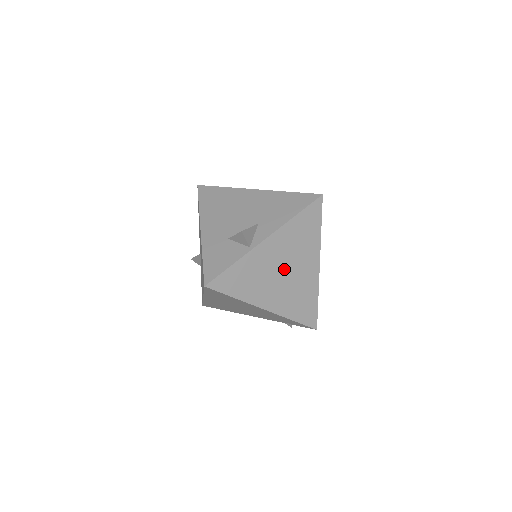
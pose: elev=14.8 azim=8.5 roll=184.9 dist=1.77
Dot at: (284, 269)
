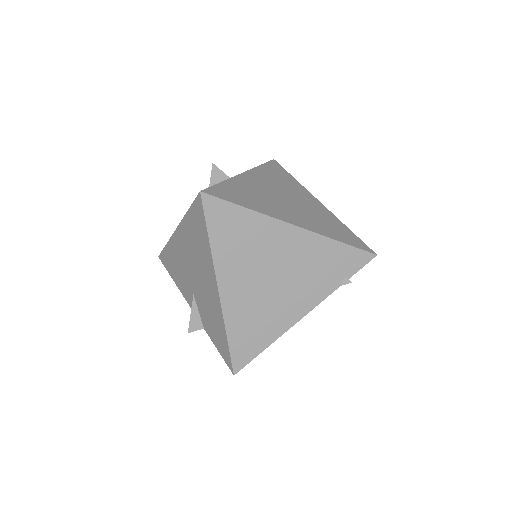
Dot at: (284, 197)
